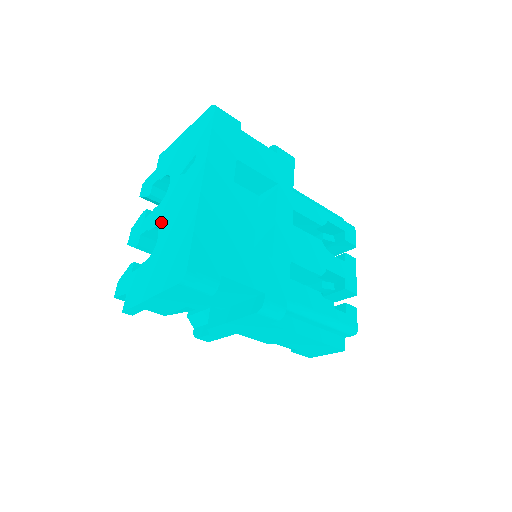
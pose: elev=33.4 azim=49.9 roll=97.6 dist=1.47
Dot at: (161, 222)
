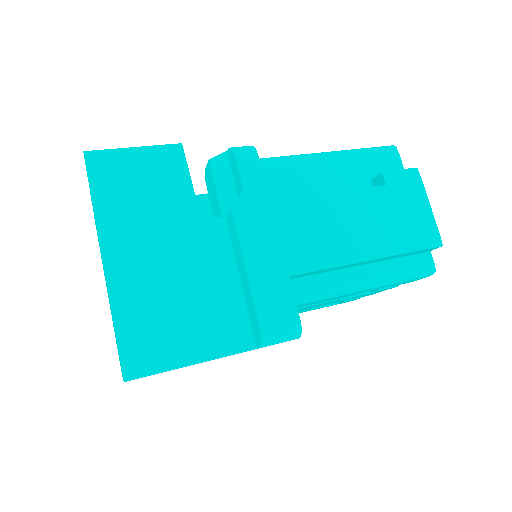
Dot at: occluded
